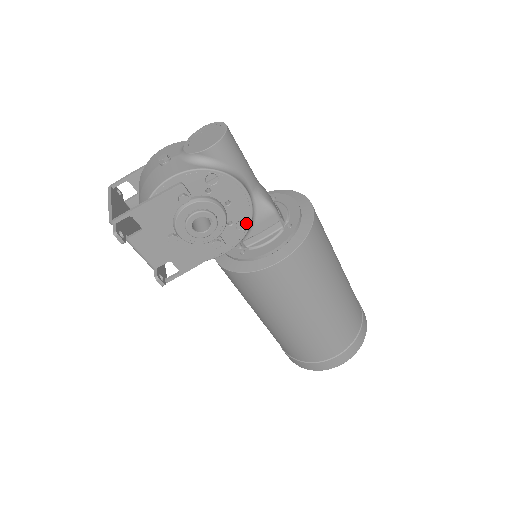
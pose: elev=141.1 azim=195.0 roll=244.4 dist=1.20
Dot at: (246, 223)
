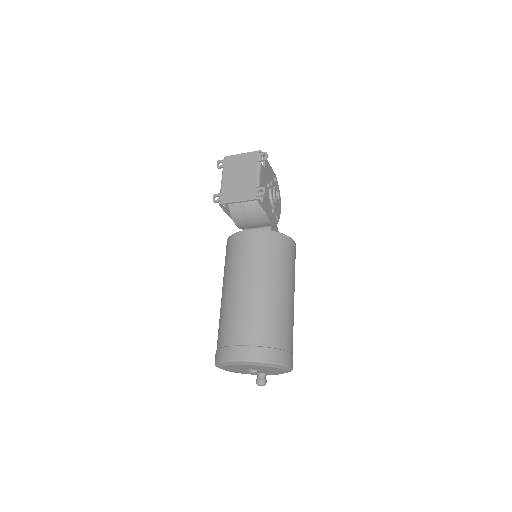
Dot at: (277, 221)
